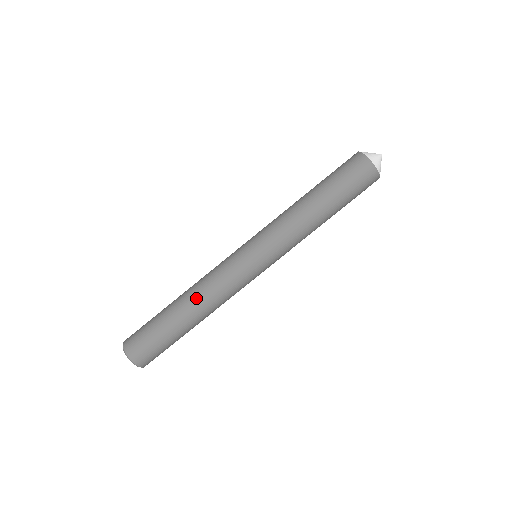
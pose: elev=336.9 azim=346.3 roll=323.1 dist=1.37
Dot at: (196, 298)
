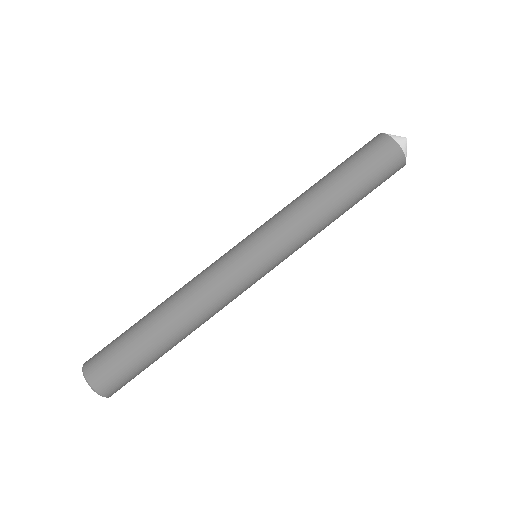
Dot at: (174, 295)
